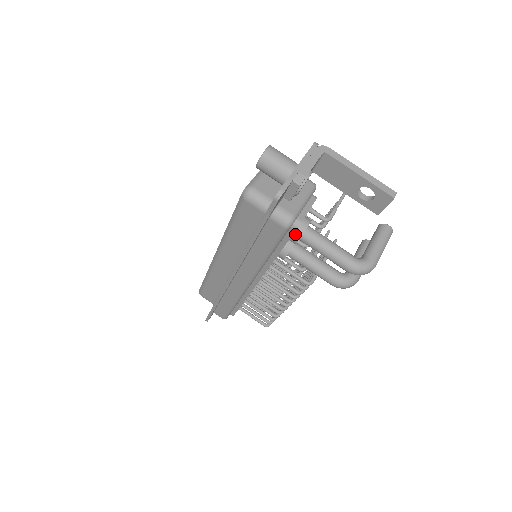
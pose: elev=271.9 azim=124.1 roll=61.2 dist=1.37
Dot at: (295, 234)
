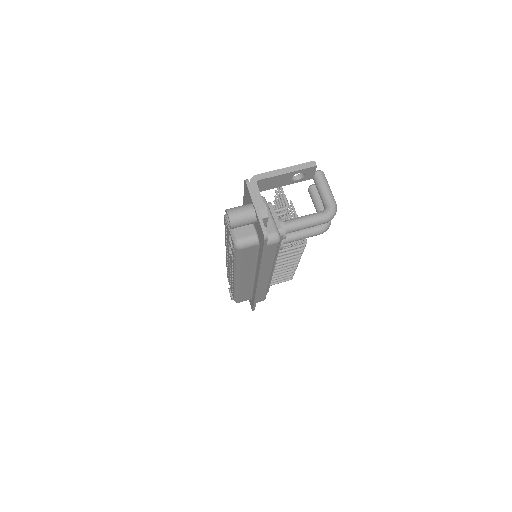
Dot at: occluded
